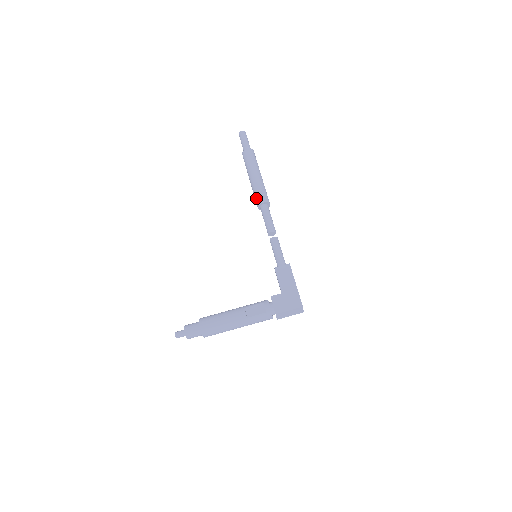
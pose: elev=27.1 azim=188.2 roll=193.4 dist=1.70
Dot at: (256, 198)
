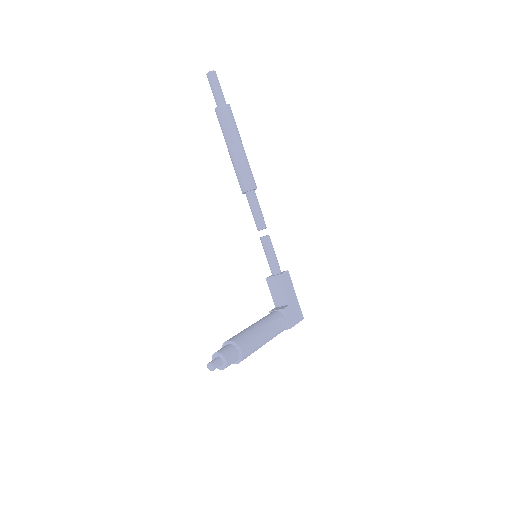
Dot at: (247, 179)
